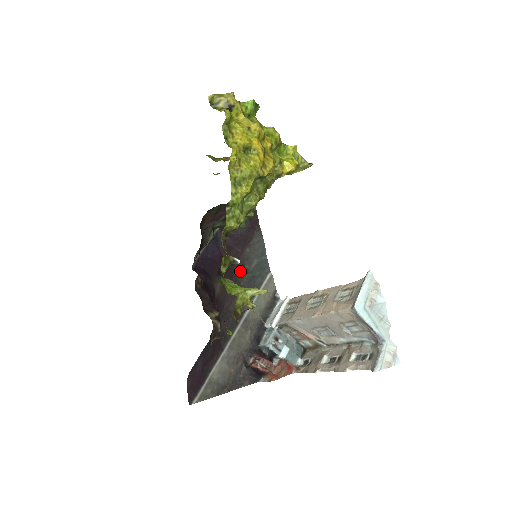
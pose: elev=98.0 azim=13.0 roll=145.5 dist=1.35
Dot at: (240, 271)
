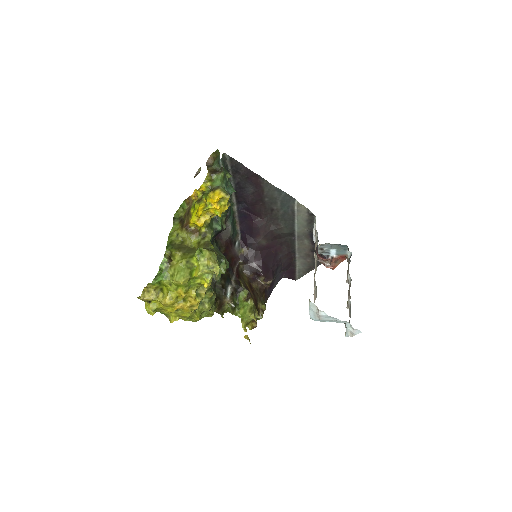
Dot at: (272, 214)
